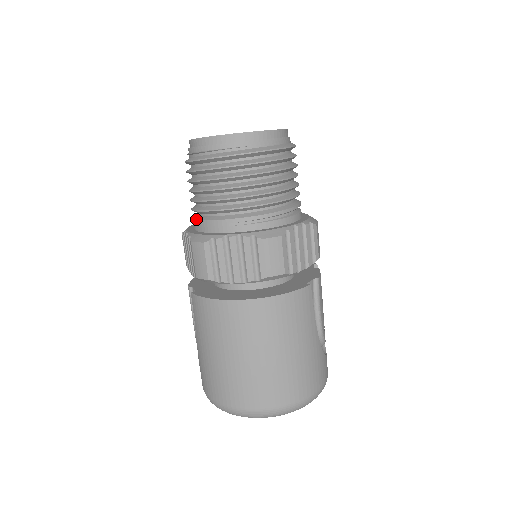
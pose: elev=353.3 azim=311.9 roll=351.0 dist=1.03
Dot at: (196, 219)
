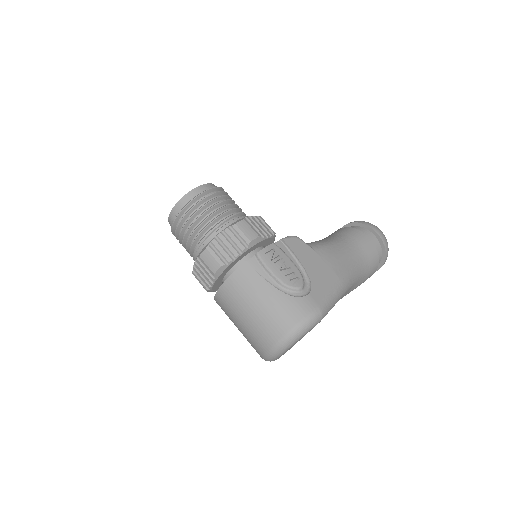
Dot at: occluded
